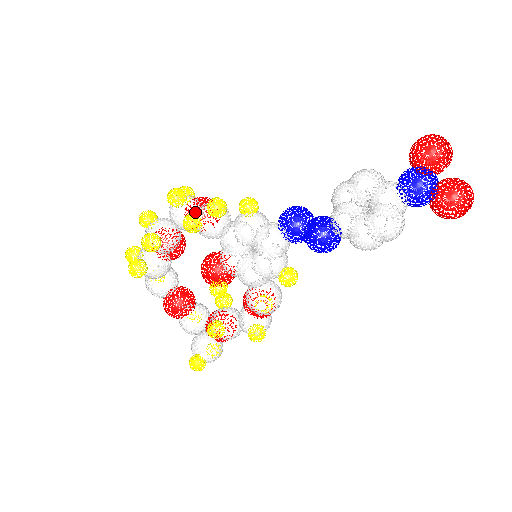
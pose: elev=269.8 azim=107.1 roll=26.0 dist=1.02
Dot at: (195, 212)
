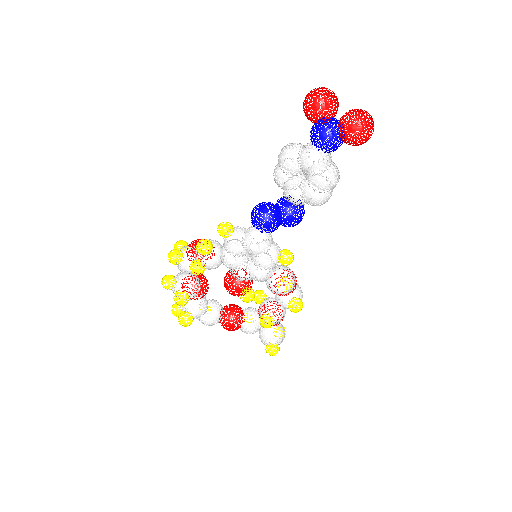
Dot at: (194, 257)
